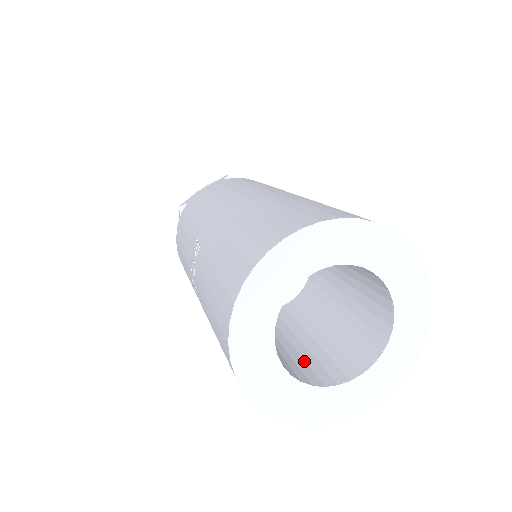
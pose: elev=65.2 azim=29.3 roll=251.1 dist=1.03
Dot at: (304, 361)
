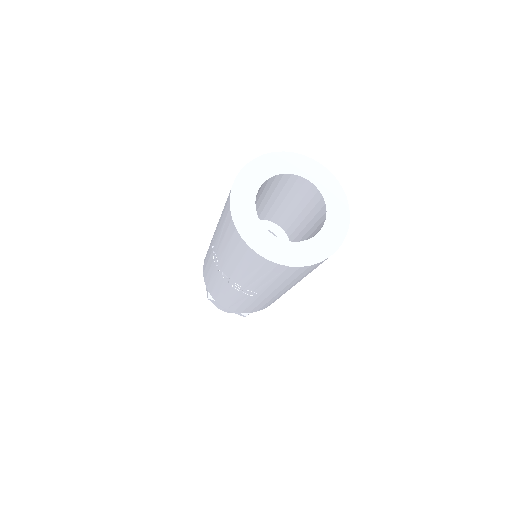
Dot at: occluded
